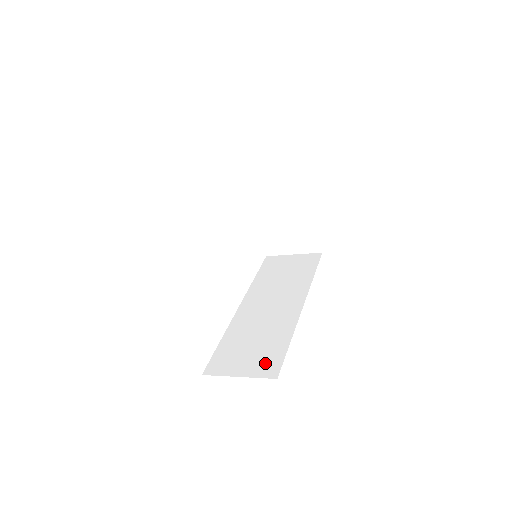
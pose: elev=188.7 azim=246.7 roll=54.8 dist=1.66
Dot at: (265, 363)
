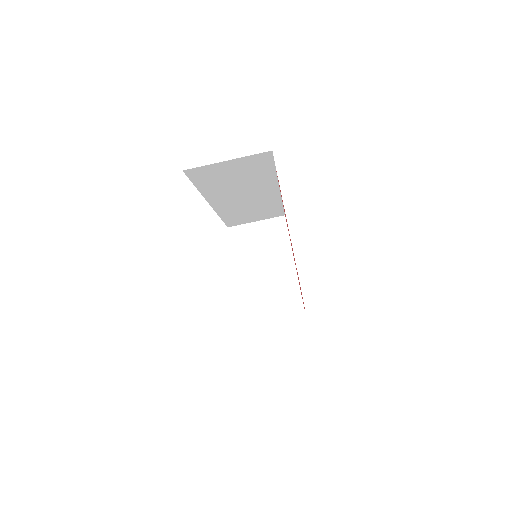
Dot at: occluded
